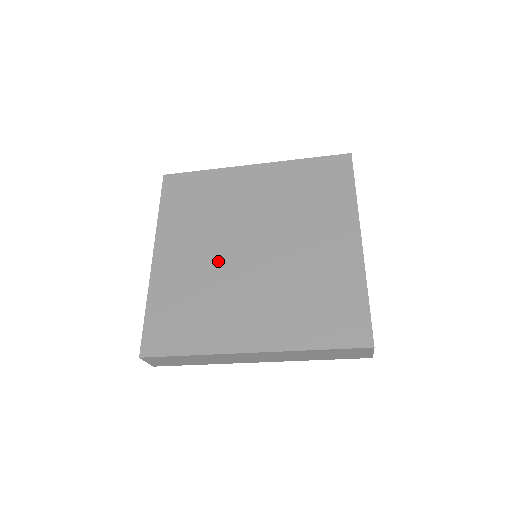
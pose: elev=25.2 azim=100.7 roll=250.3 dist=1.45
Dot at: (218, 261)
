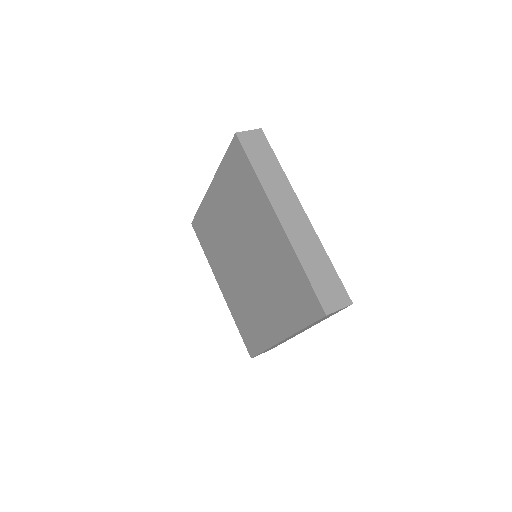
Dot at: (239, 278)
